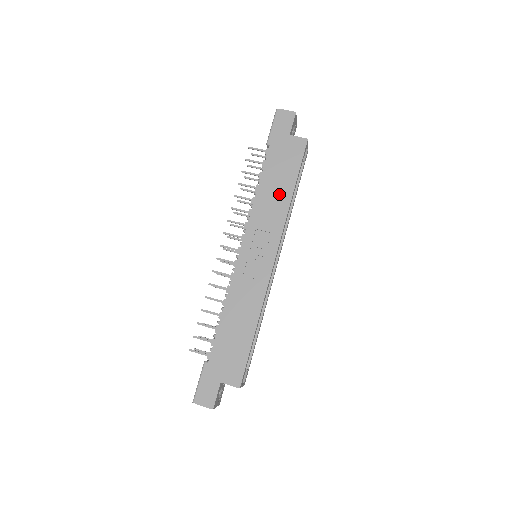
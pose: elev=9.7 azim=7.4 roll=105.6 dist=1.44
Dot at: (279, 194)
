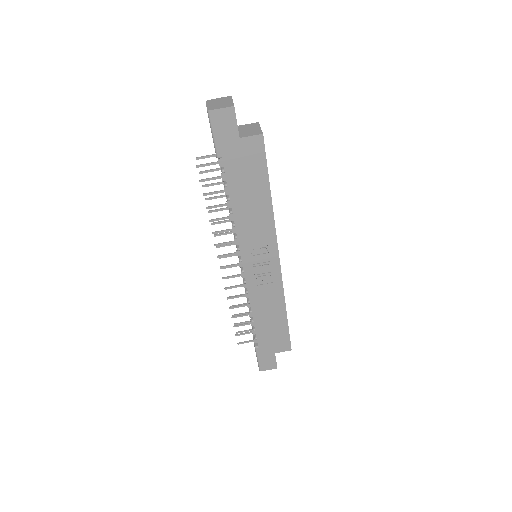
Dot at: (257, 205)
